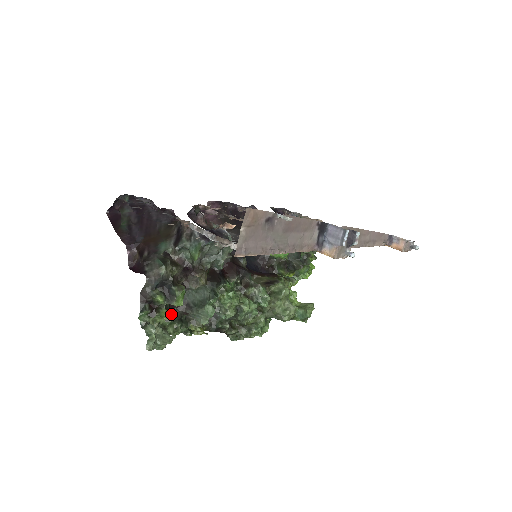
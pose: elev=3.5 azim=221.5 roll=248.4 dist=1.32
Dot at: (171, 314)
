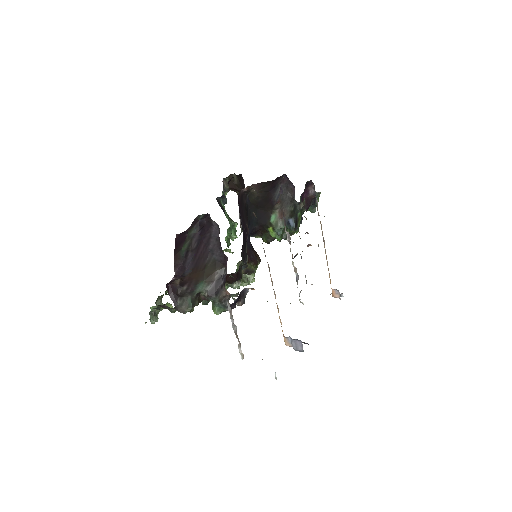
Dot at: occluded
